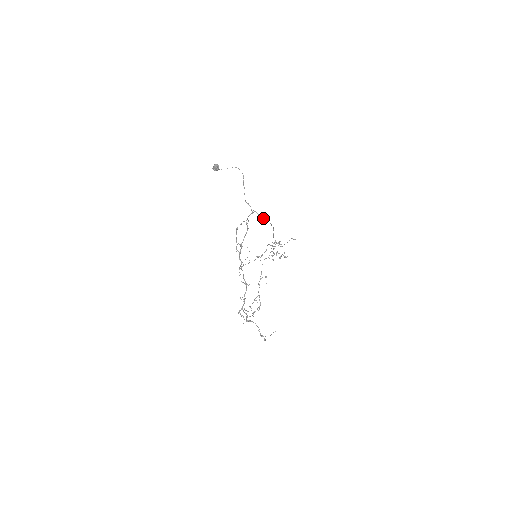
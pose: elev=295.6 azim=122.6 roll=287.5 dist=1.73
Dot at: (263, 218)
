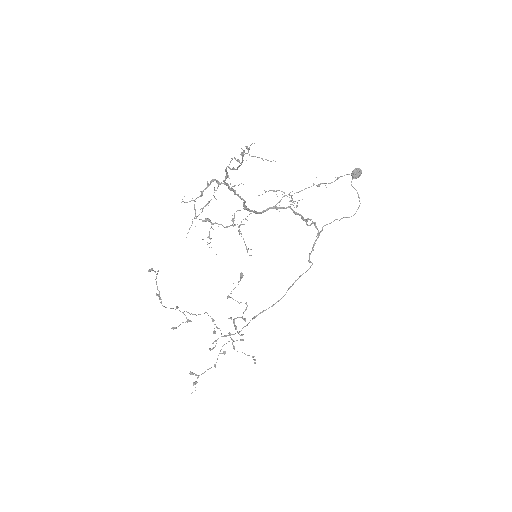
Dot at: occluded
